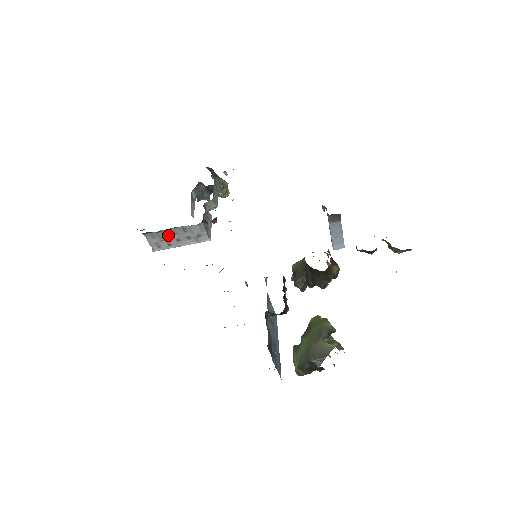
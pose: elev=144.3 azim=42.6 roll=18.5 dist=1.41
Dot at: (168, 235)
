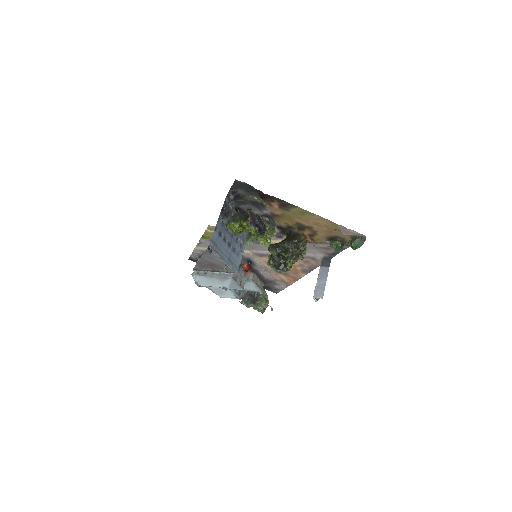
Dot at: occluded
